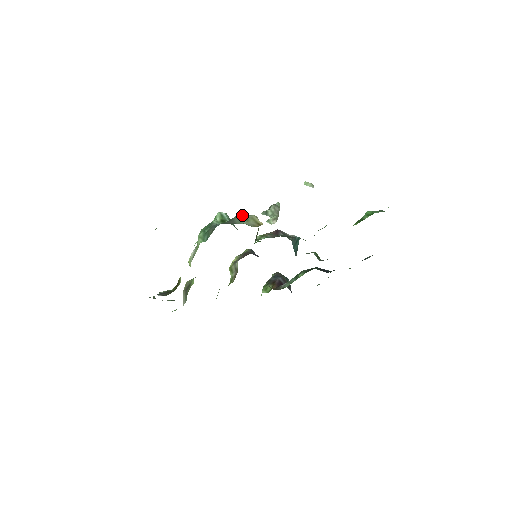
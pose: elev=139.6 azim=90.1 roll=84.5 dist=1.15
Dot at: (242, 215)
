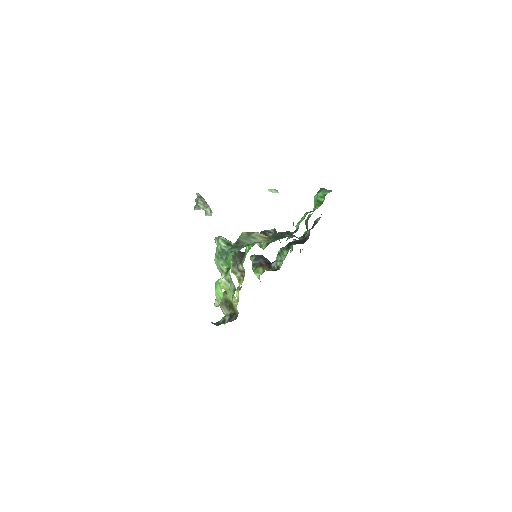
Dot at: (245, 235)
